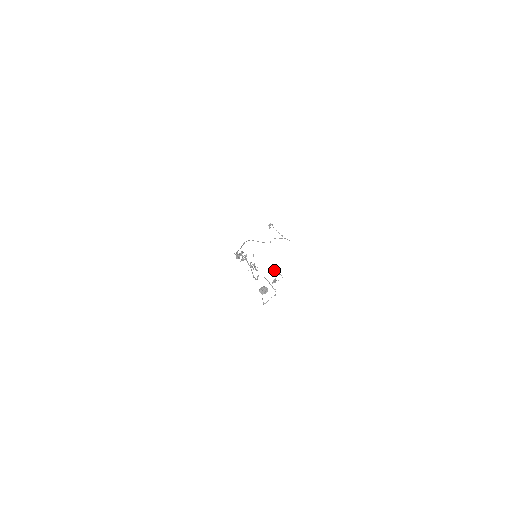
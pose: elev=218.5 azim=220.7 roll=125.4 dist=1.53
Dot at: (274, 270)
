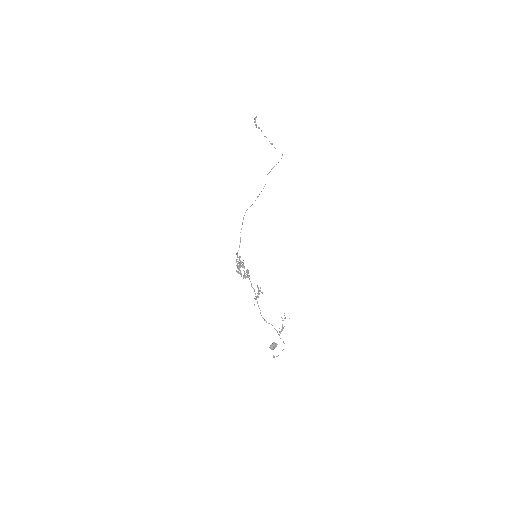
Dot at: occluded
